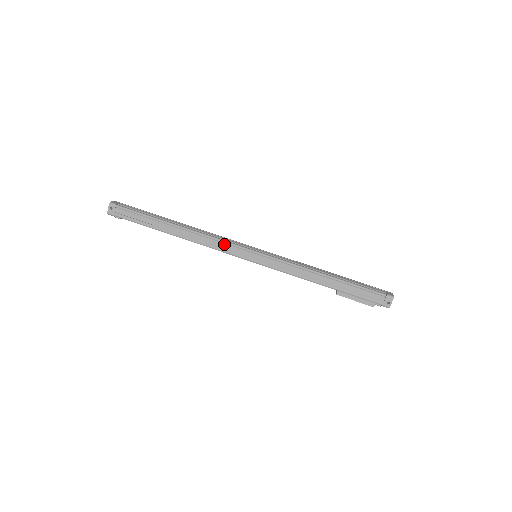
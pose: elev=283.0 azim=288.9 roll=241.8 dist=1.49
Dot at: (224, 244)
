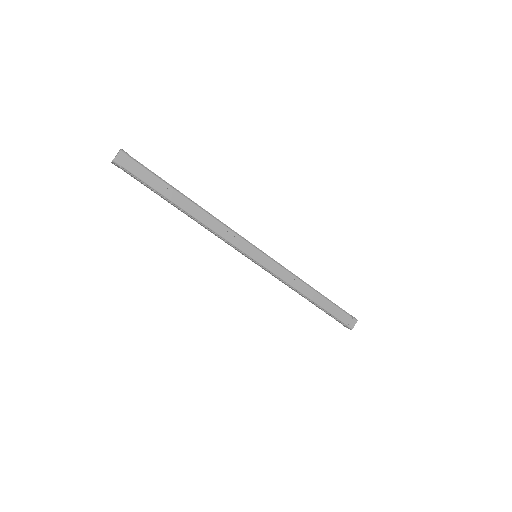
Dot at: (227, 243)
